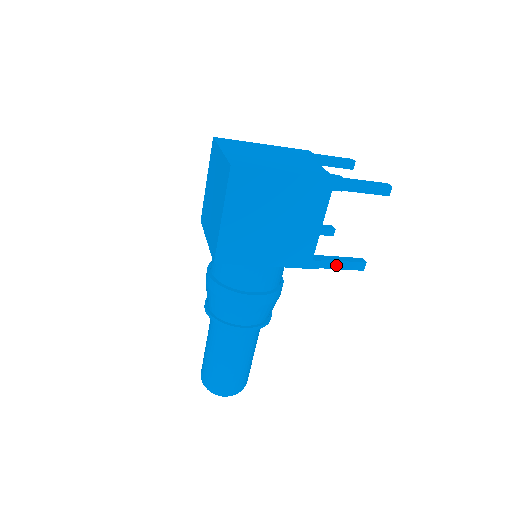
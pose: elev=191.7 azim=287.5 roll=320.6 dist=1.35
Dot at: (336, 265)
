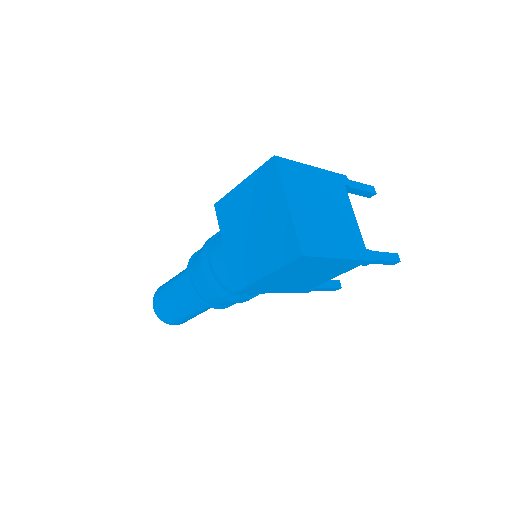
Dot at: (321, 289)
